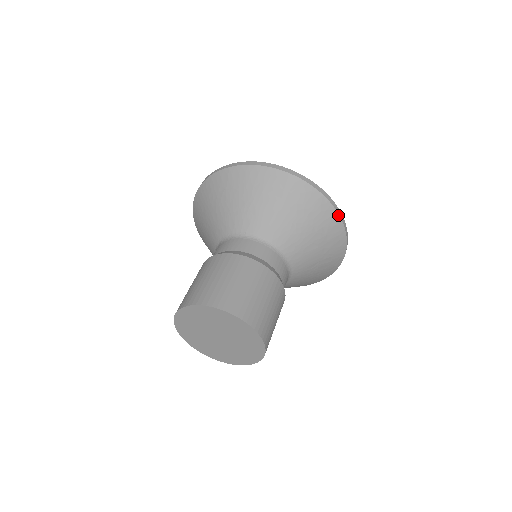
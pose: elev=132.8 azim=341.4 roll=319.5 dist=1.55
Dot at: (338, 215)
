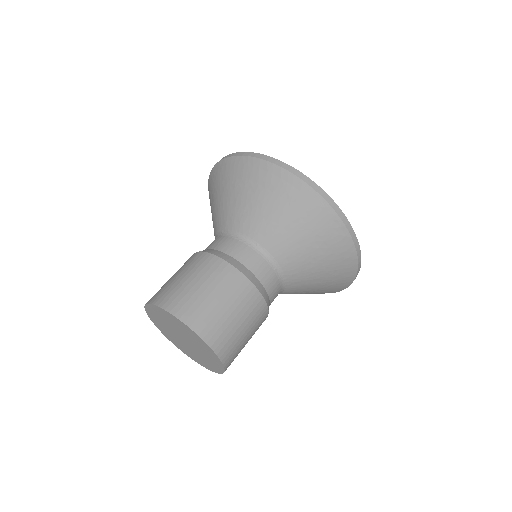
Dot at: (357, 265)
